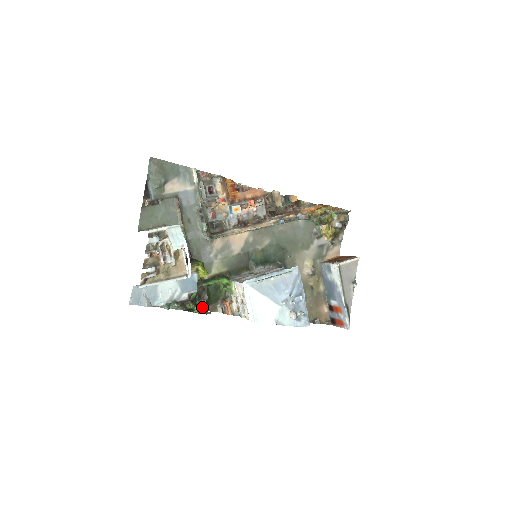
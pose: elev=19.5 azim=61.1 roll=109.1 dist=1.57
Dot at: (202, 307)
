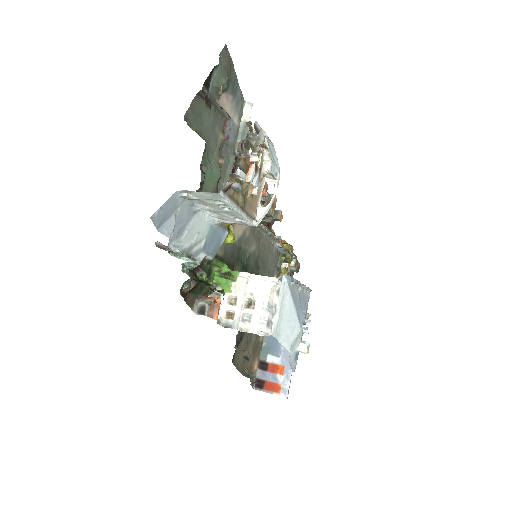
Dot at: occluded
